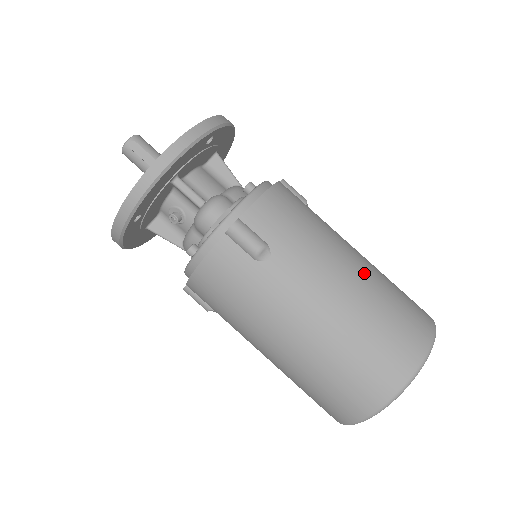
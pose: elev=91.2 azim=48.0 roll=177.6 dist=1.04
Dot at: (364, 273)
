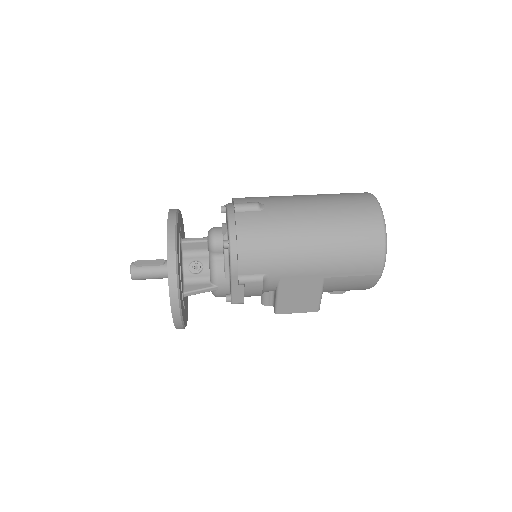
Dot at: occluded
